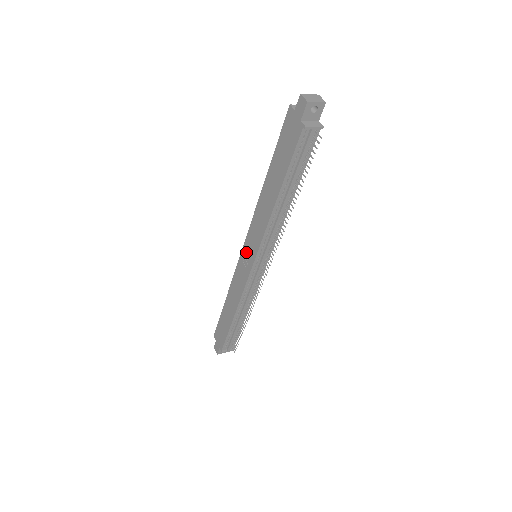
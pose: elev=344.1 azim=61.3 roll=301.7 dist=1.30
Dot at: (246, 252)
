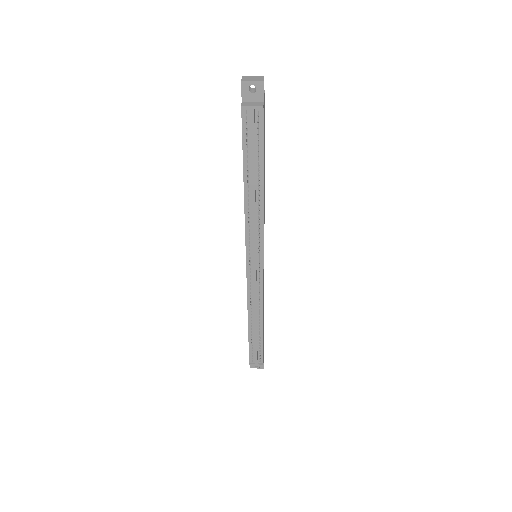
Dot at: occluded
